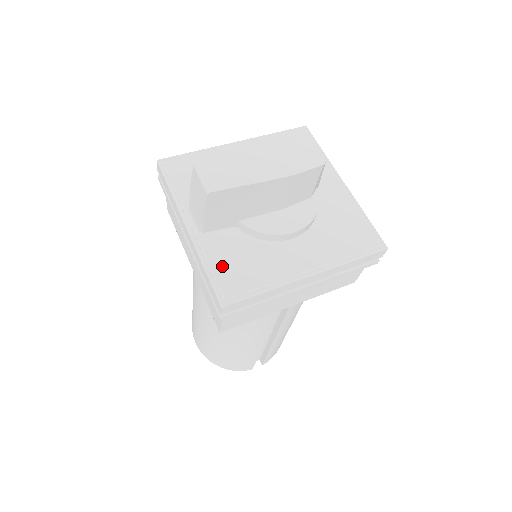
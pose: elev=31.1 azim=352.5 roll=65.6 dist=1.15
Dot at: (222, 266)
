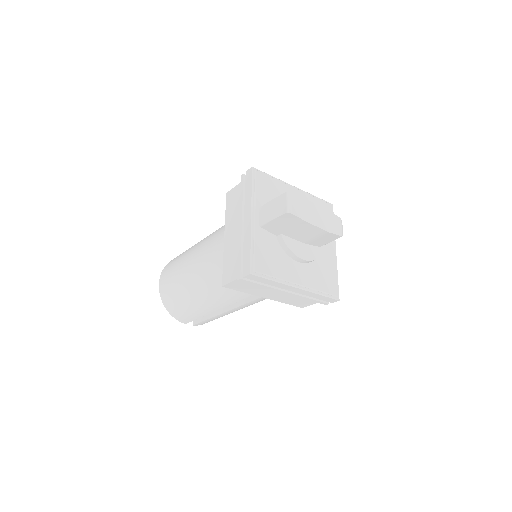
Dot at: (260, 252)
